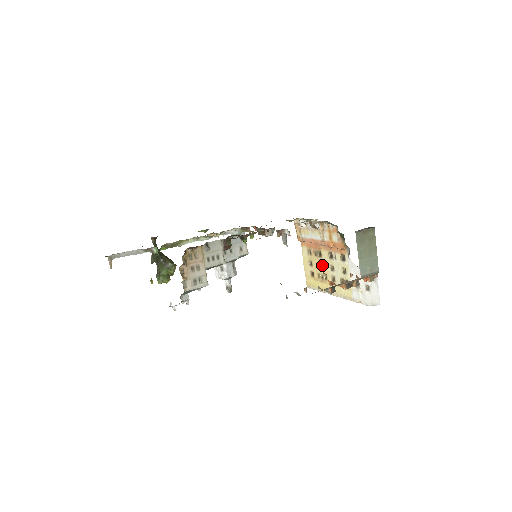
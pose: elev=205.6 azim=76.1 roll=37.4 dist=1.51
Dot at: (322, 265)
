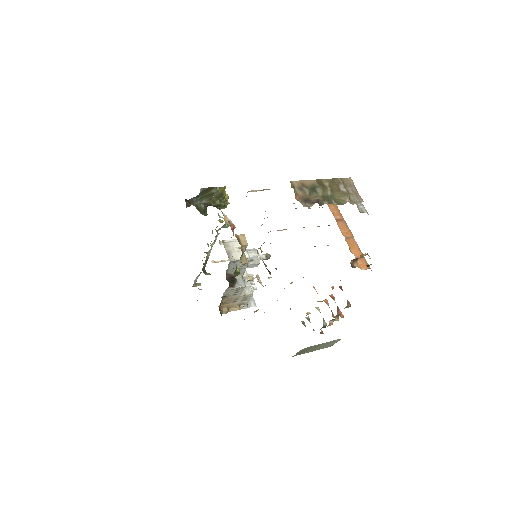
Dot at: occluded
